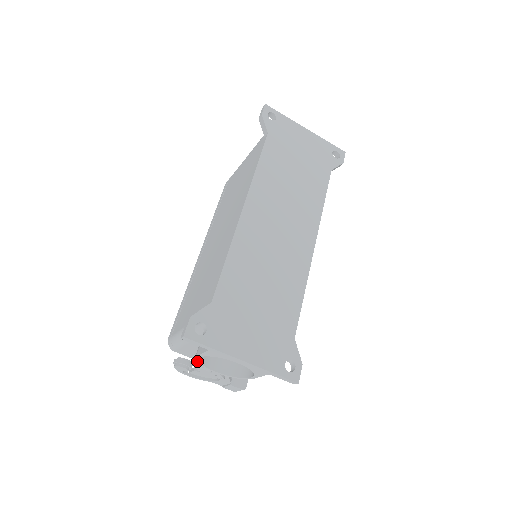
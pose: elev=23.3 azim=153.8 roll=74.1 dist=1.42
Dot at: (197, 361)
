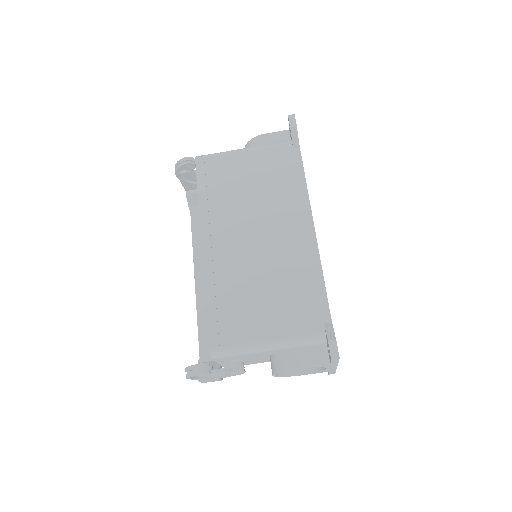
Dot at: occluded
